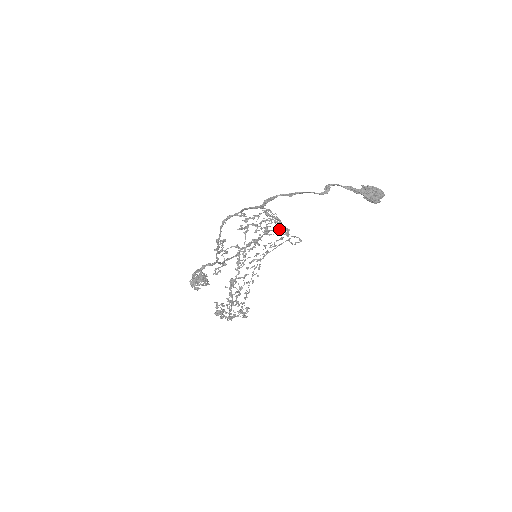
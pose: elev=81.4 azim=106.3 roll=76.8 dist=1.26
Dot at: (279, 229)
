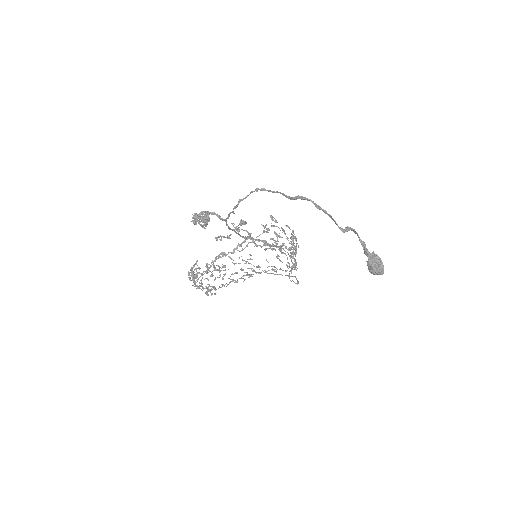
Dot at: occluded
